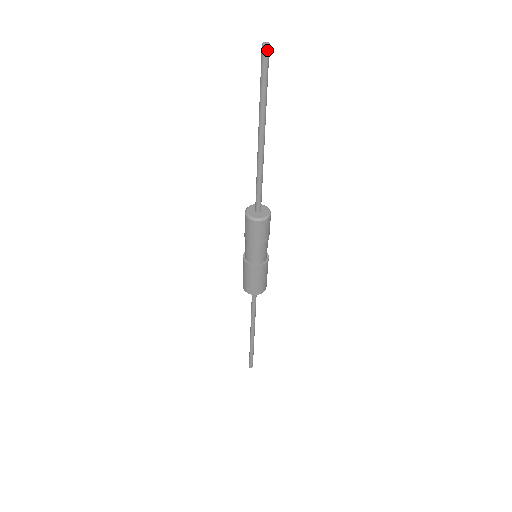
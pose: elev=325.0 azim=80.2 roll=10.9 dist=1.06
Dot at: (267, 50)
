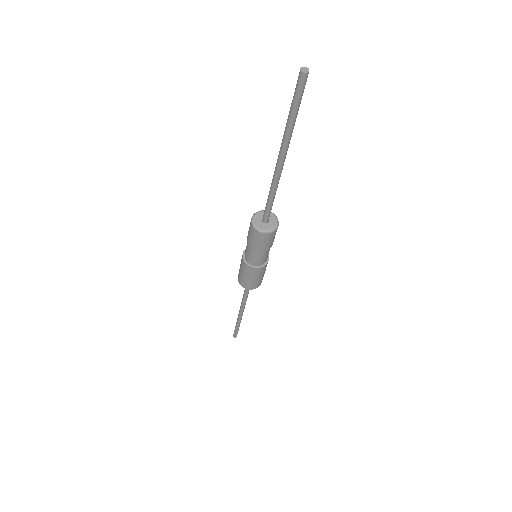
Dot at: (306, 77)
